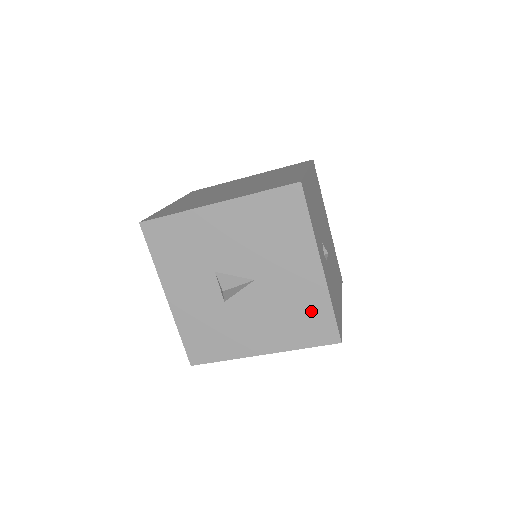
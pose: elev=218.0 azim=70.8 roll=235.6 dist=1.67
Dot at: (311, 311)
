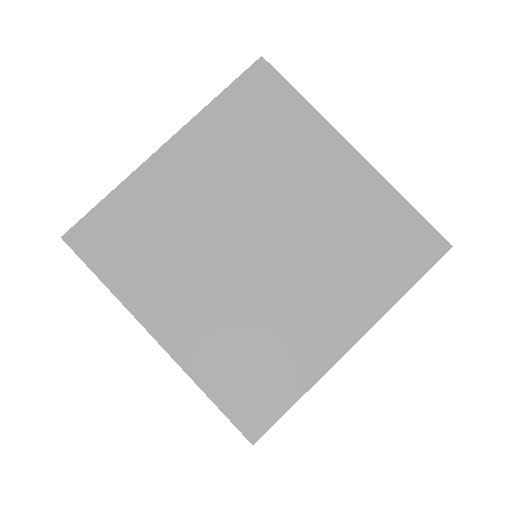
Dot at: occluded
